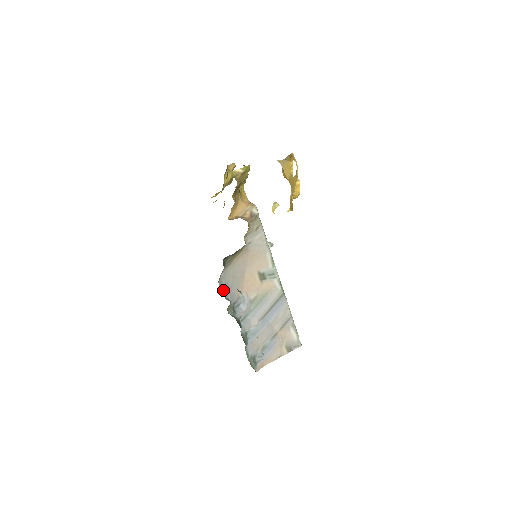
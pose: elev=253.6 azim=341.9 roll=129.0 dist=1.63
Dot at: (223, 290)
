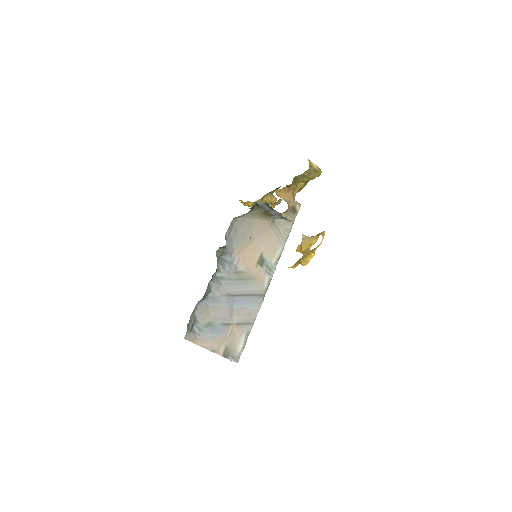
Dot at: (229, 230)
